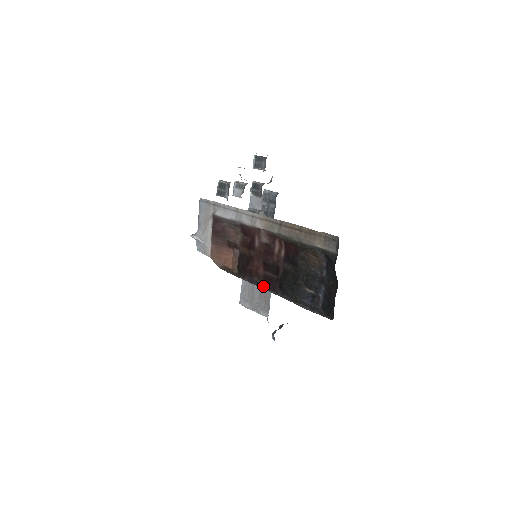
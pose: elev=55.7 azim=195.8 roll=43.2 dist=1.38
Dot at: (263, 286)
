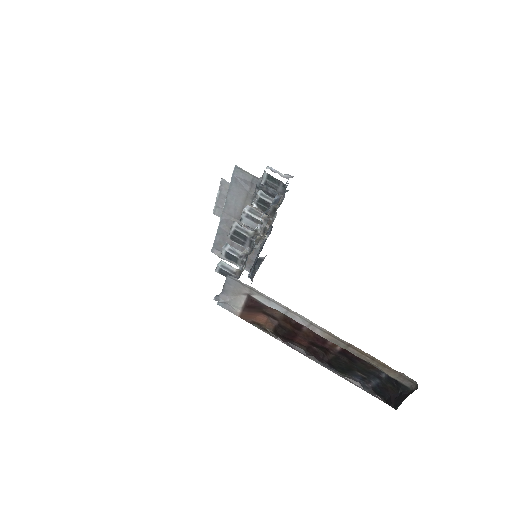
Dot at: (307, 354)
